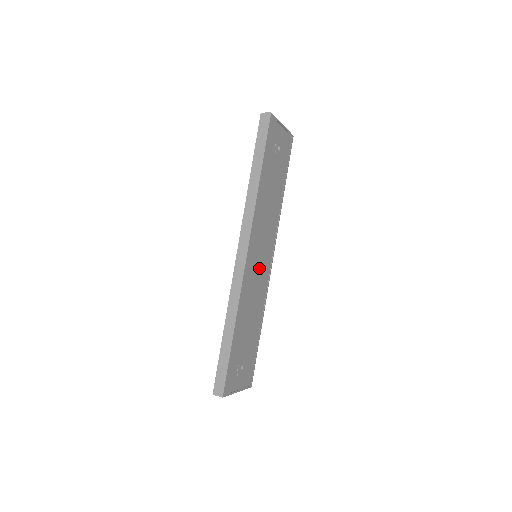
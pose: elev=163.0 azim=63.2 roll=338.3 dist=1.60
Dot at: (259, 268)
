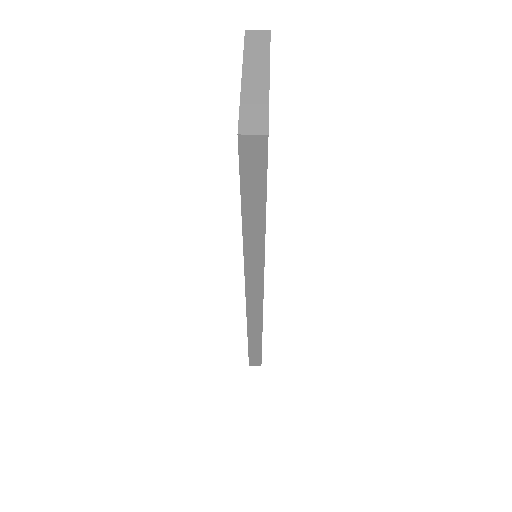
Dot at: occluded
